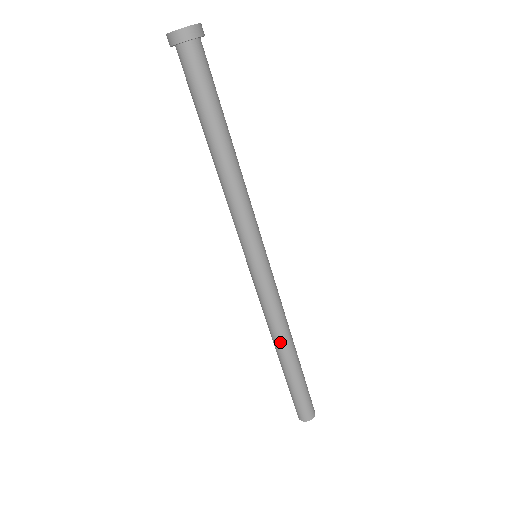
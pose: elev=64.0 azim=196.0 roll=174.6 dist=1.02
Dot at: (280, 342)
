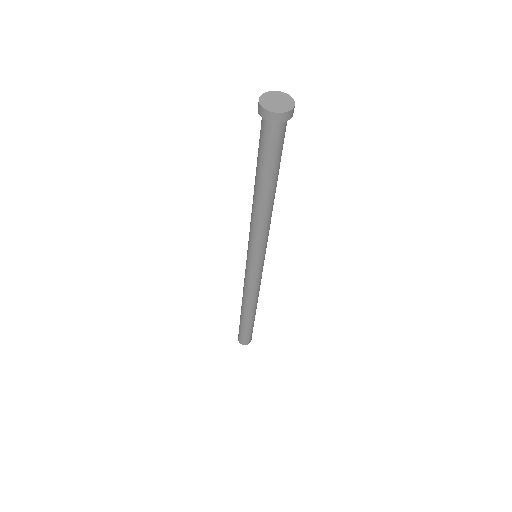
Dot at: (243, 302)
